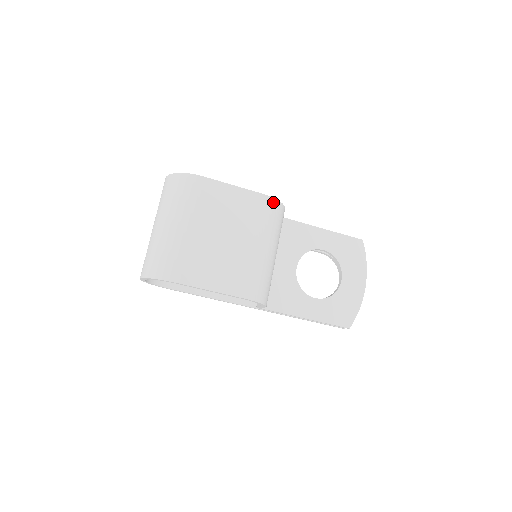
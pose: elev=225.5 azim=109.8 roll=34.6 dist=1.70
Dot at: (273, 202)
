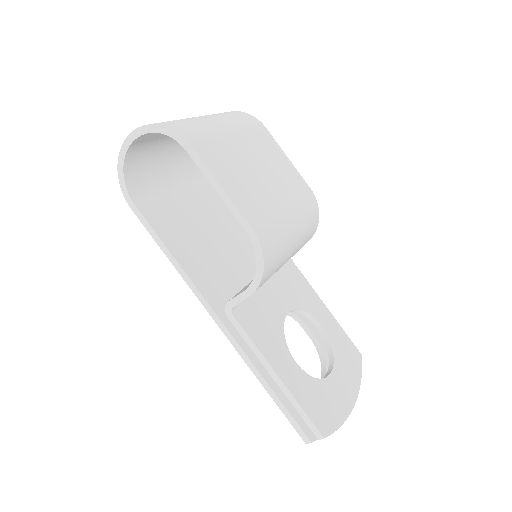
Dot at: (316, 205)
